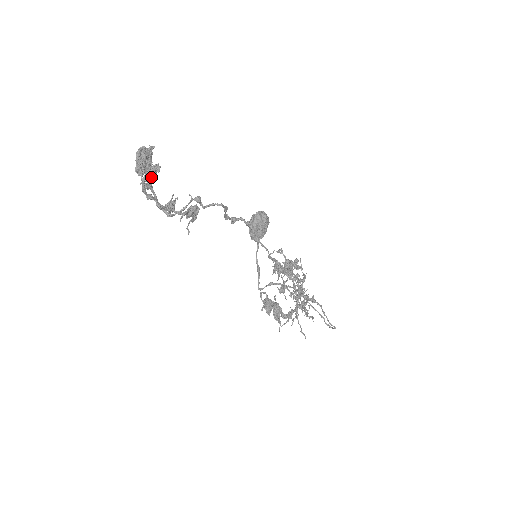
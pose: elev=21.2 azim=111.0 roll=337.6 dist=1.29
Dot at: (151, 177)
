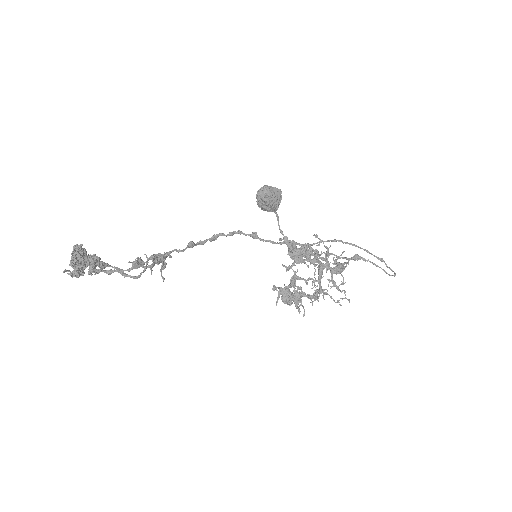
Dot at: (97, 265)
